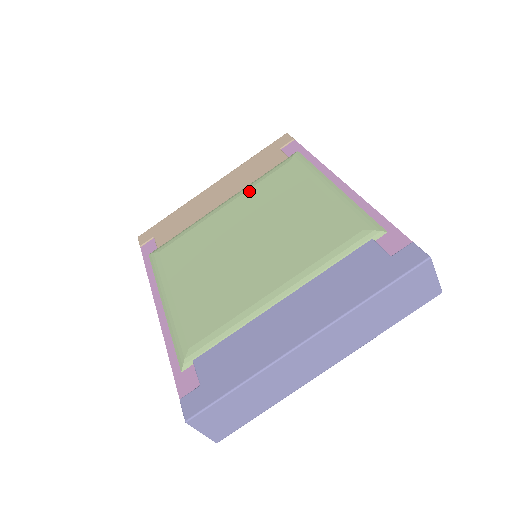
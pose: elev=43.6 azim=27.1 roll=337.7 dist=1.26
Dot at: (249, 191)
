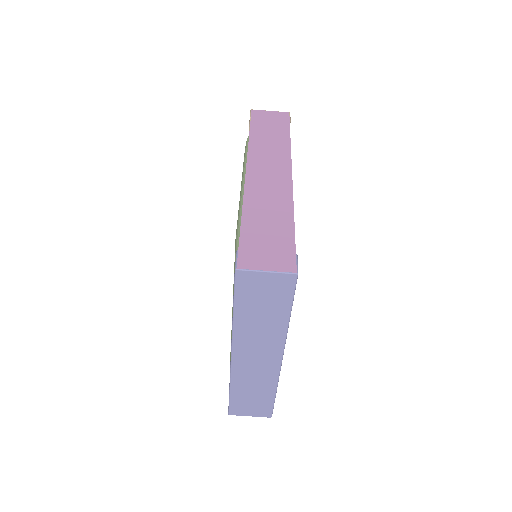
Dot at: occluded
